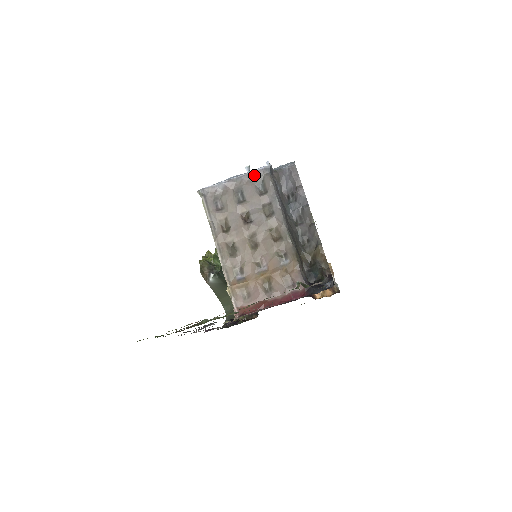
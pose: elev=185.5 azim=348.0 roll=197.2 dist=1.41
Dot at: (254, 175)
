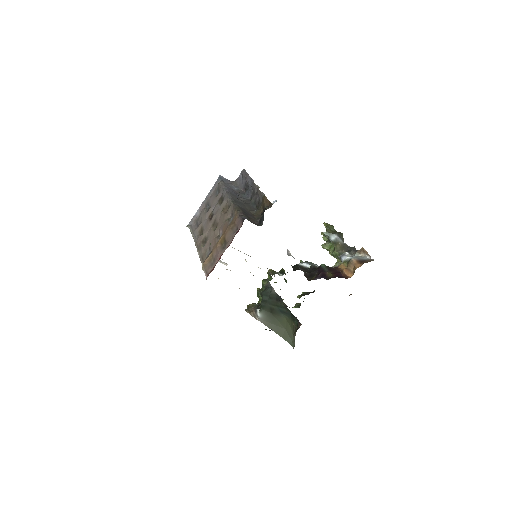
Dot at: (213, 190)
